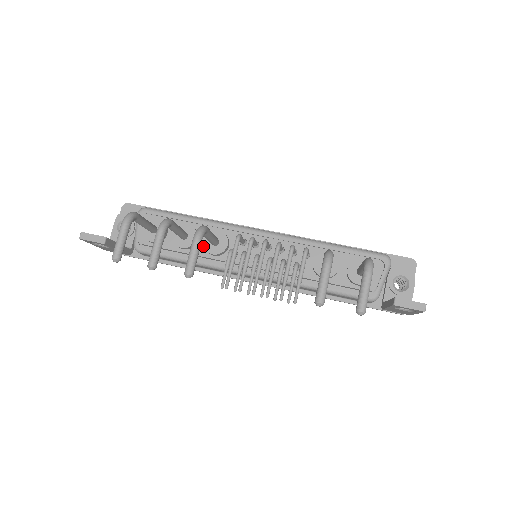
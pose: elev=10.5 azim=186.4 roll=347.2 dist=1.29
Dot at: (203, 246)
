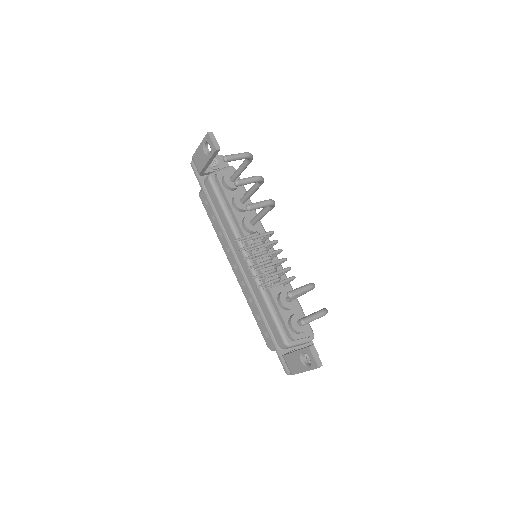
Dot at: (243, 217)
